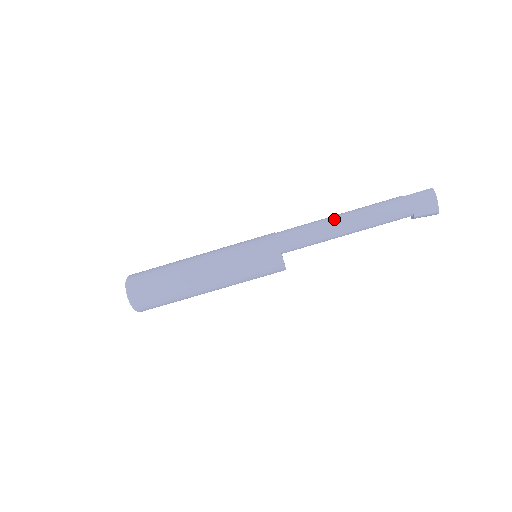
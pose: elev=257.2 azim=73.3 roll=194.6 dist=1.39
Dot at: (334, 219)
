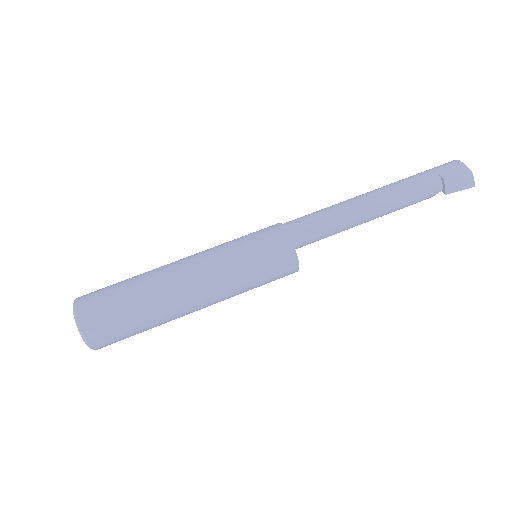
Dot at: occluded
